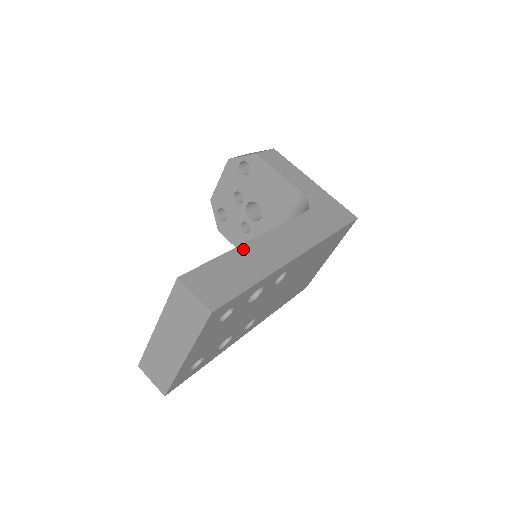
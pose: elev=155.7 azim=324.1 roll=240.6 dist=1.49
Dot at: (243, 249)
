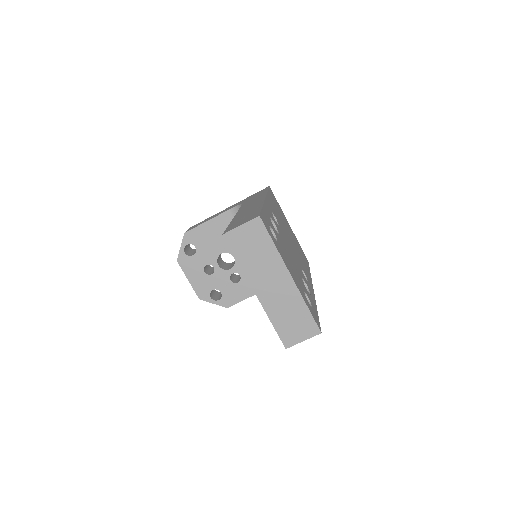
Dot at: occluded
